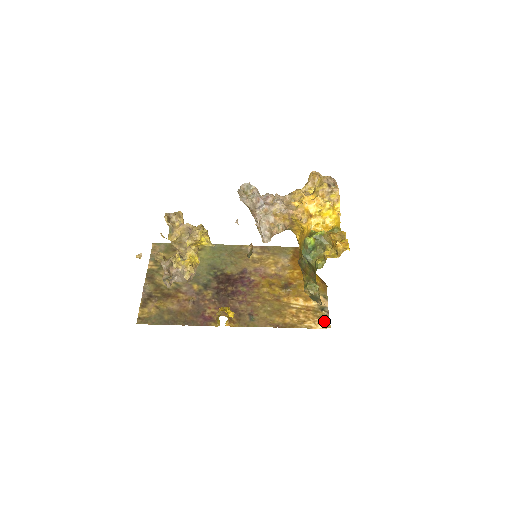
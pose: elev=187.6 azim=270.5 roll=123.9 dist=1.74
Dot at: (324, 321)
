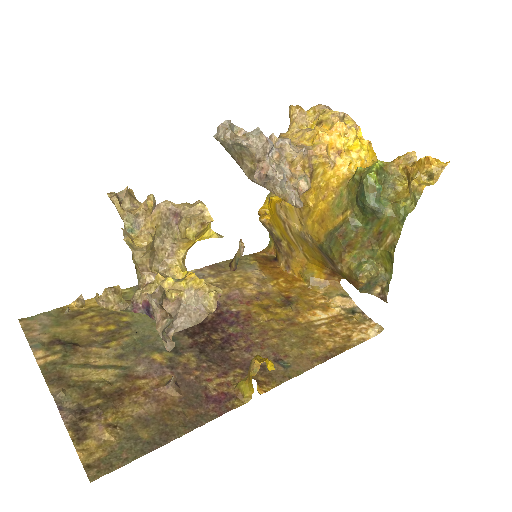
Dot at: (369, 325)
